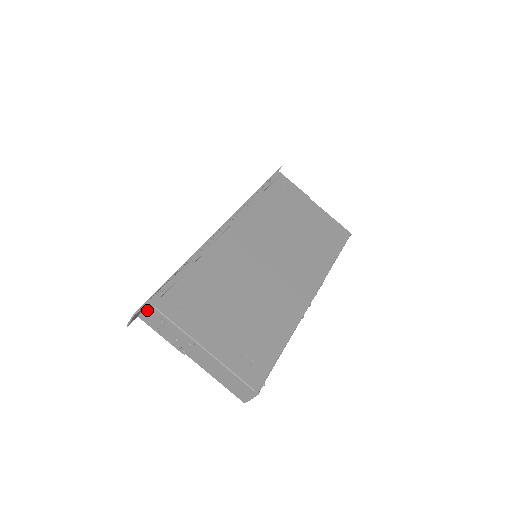
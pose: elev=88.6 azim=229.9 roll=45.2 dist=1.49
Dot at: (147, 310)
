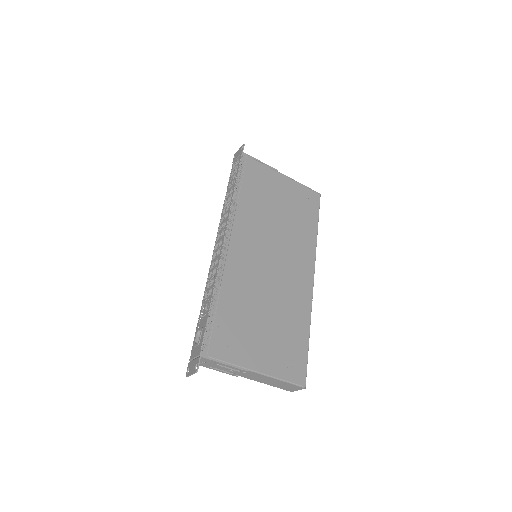
Dot at: (201, 360)
